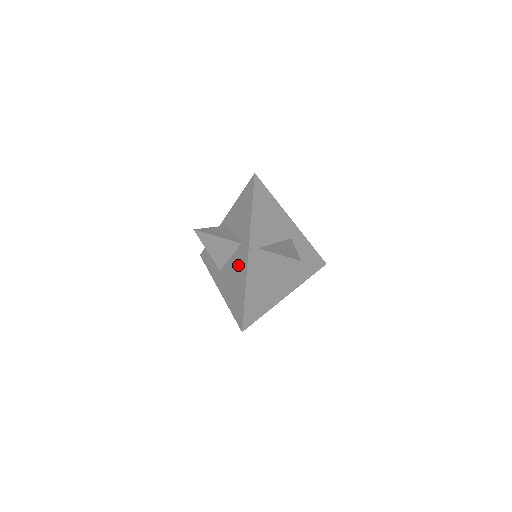
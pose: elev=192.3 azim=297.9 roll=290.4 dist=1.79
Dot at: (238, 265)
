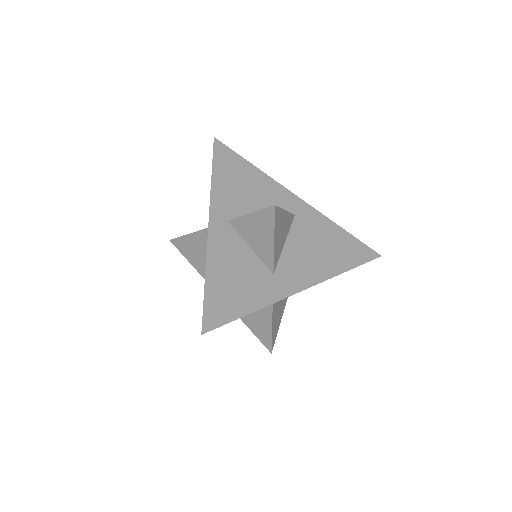
Dot at: occluded
